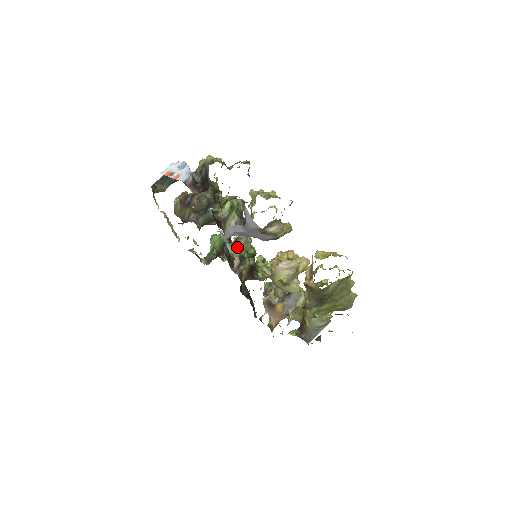
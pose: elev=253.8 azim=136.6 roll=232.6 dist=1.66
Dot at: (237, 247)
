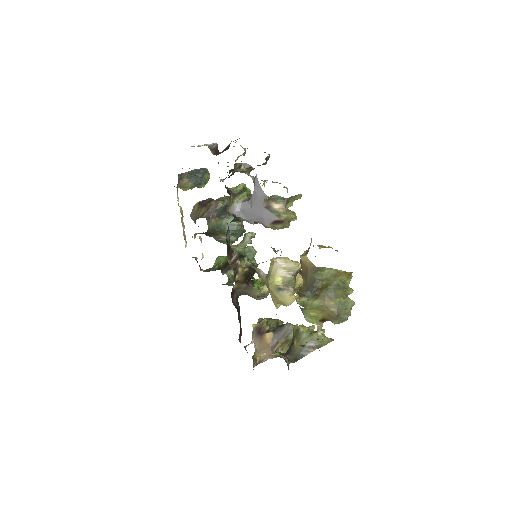
Dot at: (240, 247)
